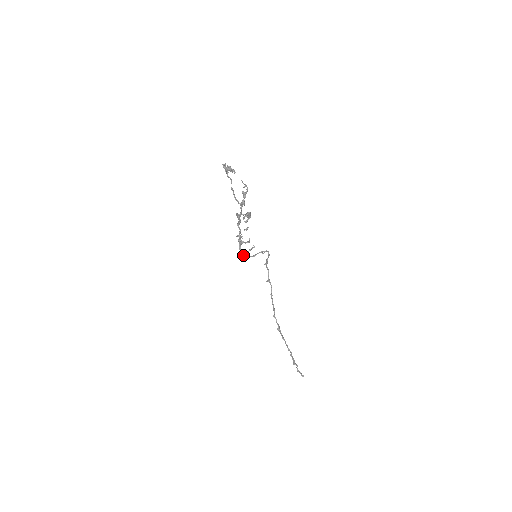
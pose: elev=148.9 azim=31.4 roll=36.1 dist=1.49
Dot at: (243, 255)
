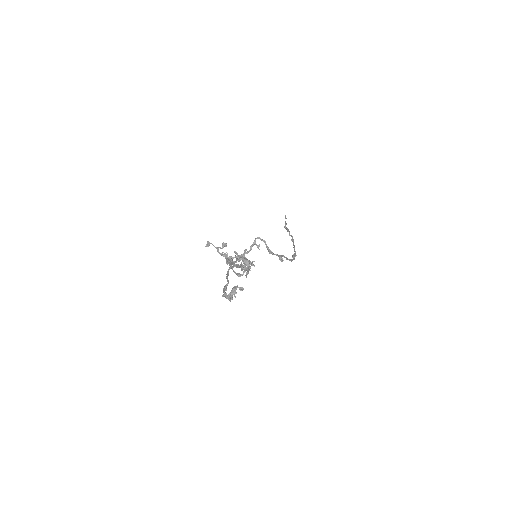
Dot at: occluded
